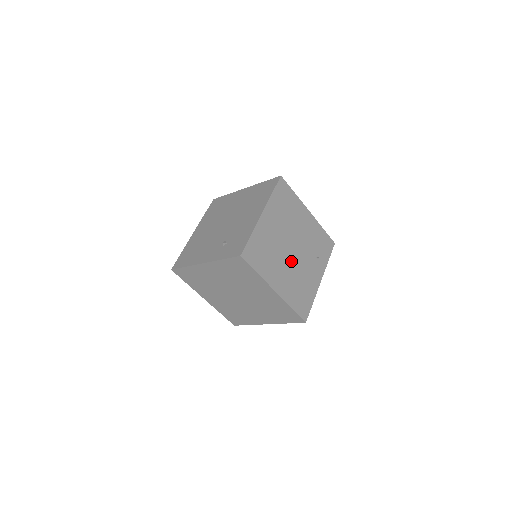
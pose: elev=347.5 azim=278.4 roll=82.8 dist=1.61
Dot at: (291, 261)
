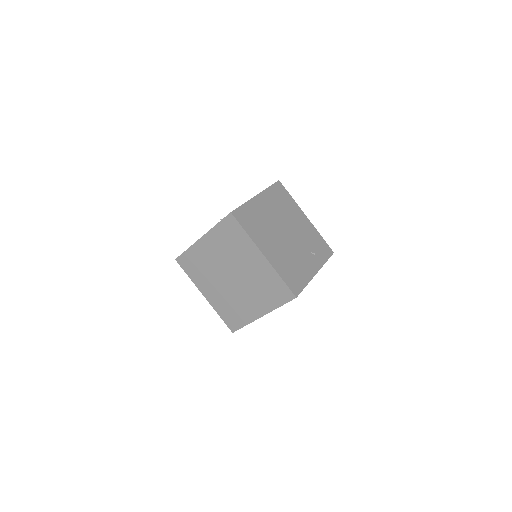
Dot at: (284, 242)
